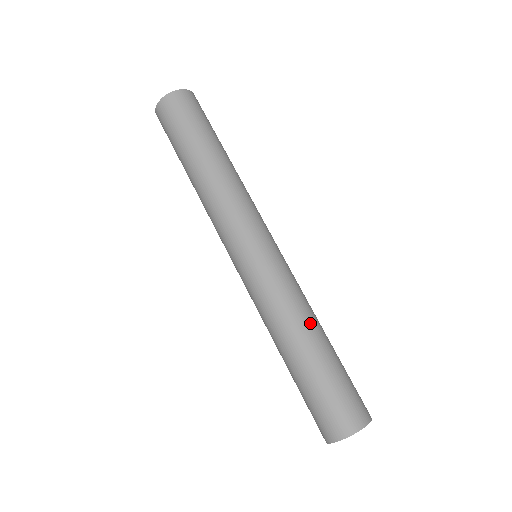
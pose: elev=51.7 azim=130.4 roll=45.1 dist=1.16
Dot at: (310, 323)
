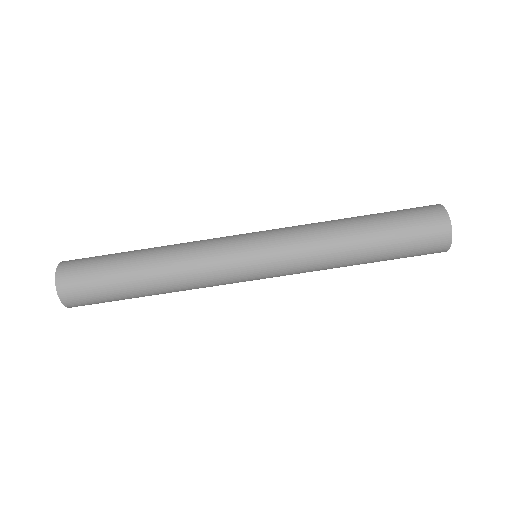
Dot at: (342, 232)
